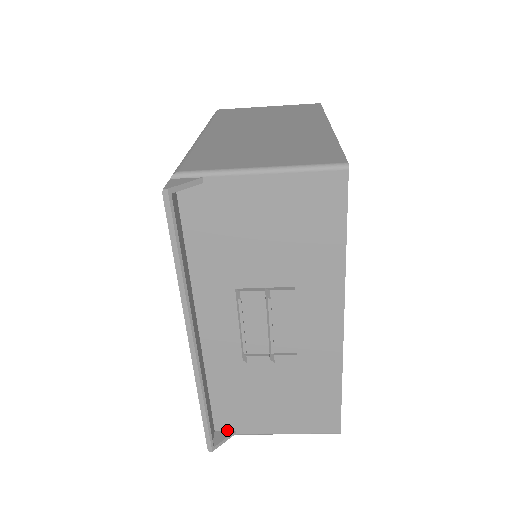
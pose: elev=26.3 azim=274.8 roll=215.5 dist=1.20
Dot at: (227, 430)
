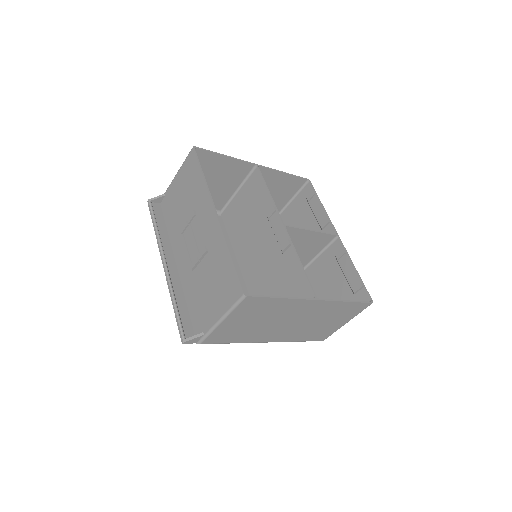
Dot at: (200, 335)
